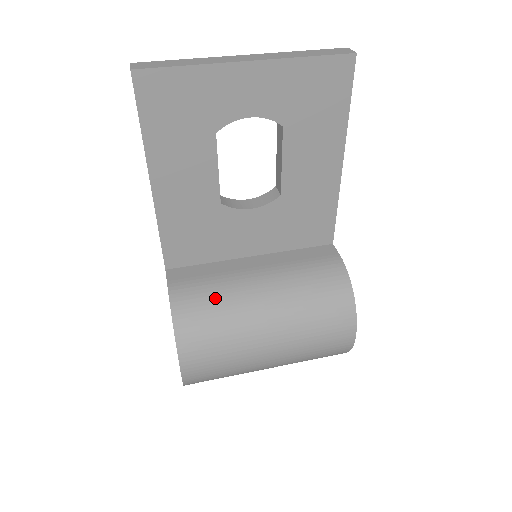
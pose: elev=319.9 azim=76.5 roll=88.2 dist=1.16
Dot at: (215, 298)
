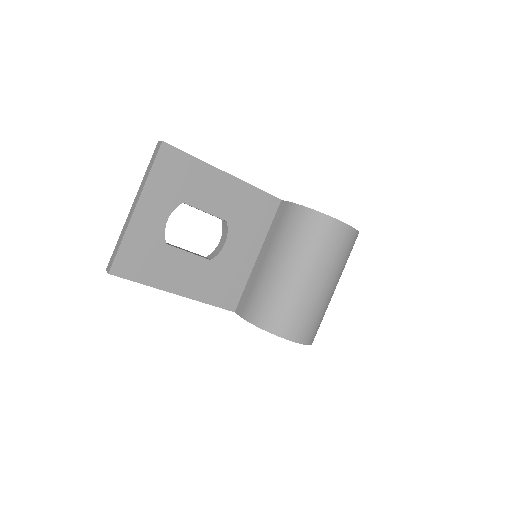
Dot at: (264, 296)
